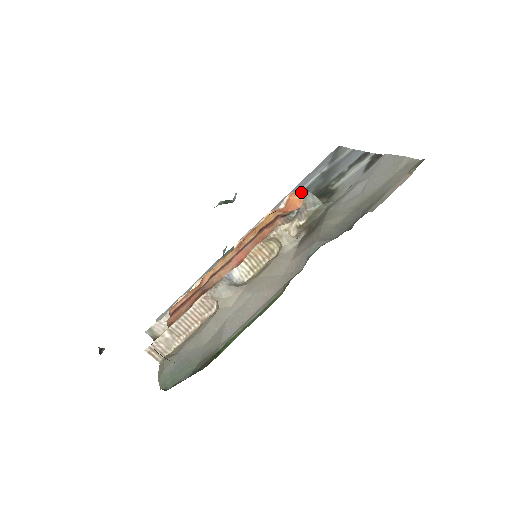
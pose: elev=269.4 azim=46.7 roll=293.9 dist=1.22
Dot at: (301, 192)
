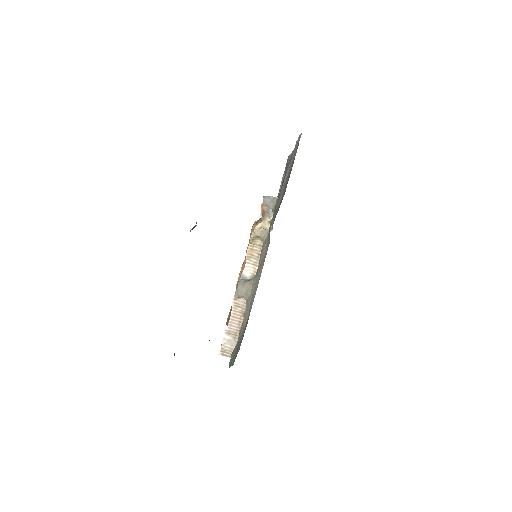
Dot at: occluded
